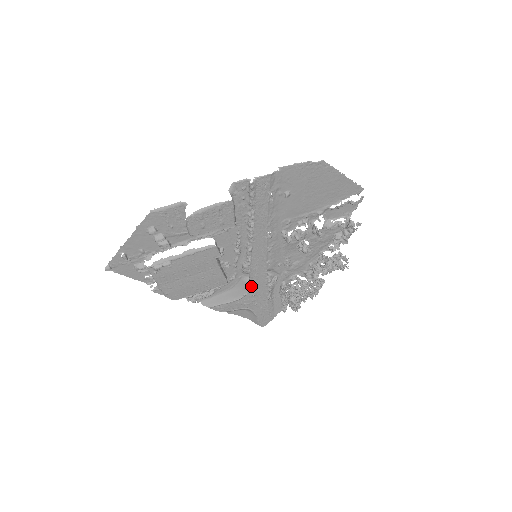
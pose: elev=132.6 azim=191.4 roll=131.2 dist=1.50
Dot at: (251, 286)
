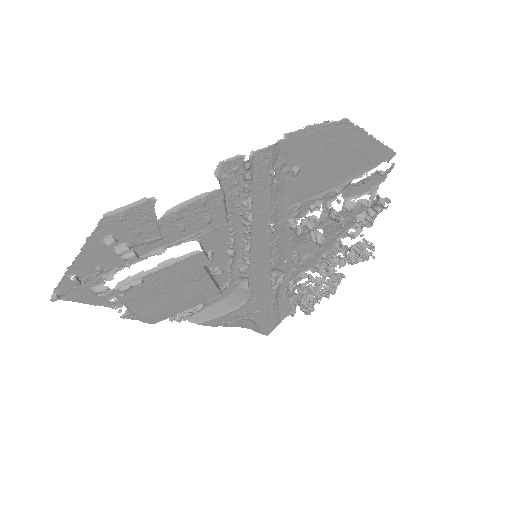
Dot at: (251, 292)
